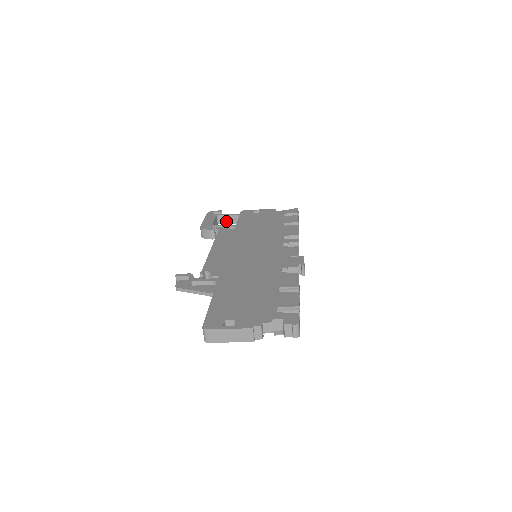
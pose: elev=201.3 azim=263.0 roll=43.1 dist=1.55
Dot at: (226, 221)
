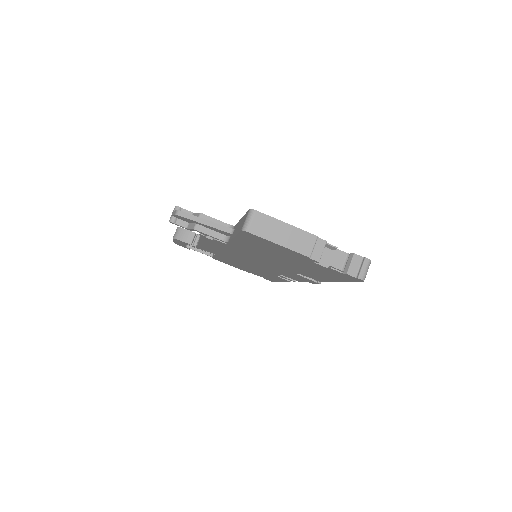
Dot at: occluded
